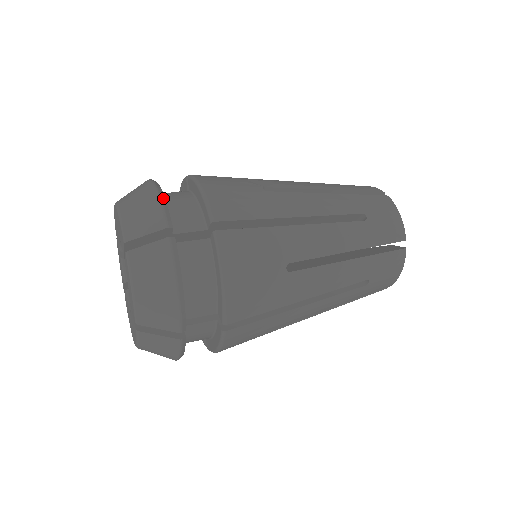
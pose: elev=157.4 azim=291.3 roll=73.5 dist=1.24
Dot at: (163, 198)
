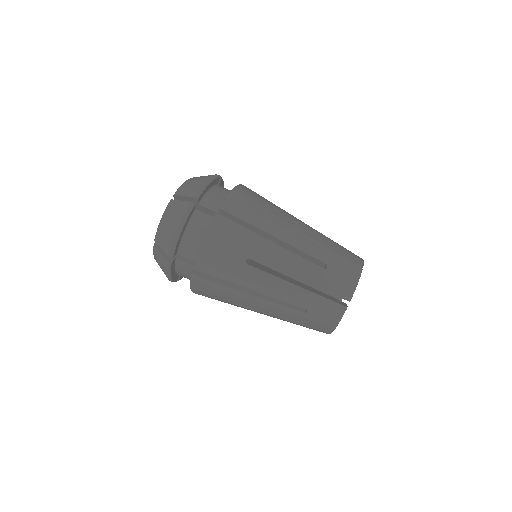
Dot at: (207, 184)
